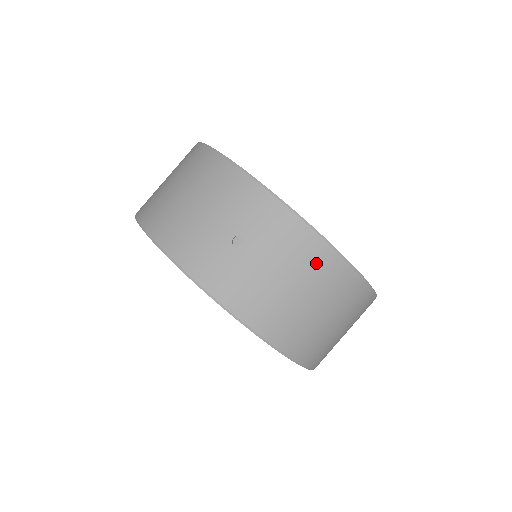
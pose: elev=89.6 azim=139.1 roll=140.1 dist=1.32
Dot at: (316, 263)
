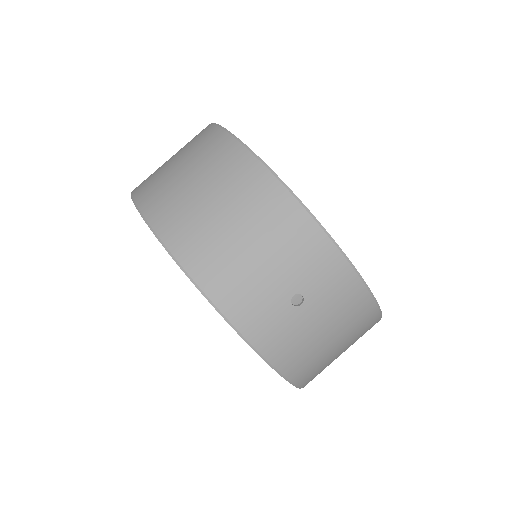
Dot at: (359, 319)
